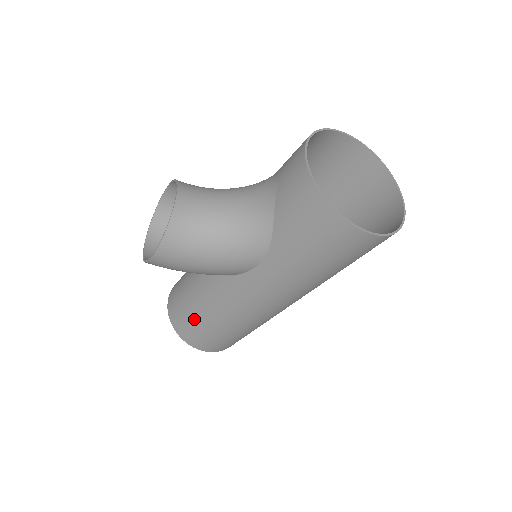
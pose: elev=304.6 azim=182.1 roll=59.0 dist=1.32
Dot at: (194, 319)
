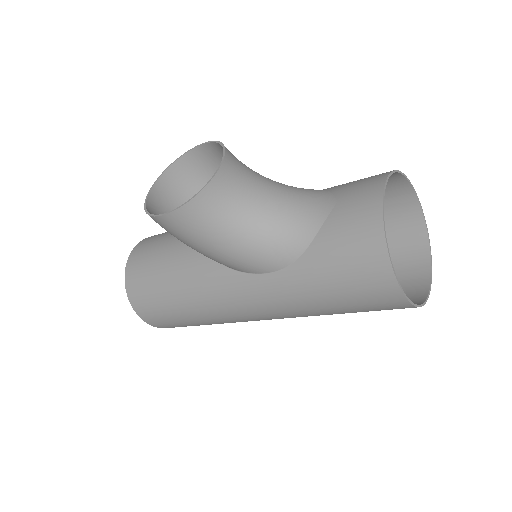
Dot at: (157, 289)
